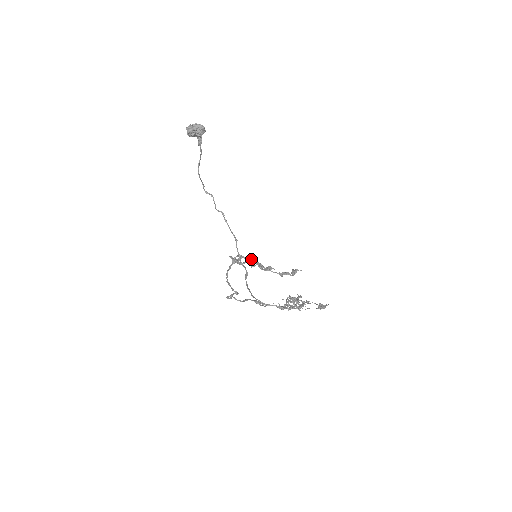
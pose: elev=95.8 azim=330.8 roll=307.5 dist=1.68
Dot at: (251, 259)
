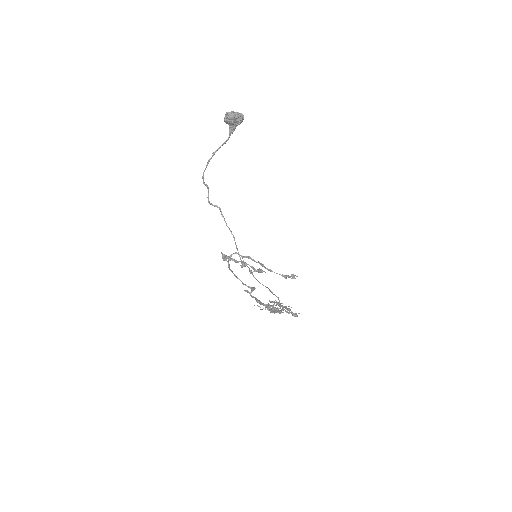
Dot at: occluded
